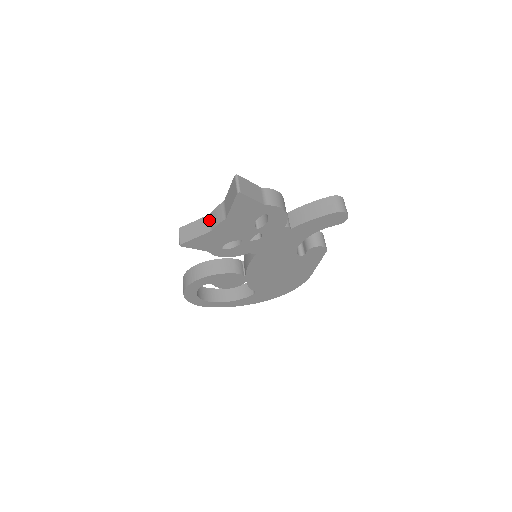
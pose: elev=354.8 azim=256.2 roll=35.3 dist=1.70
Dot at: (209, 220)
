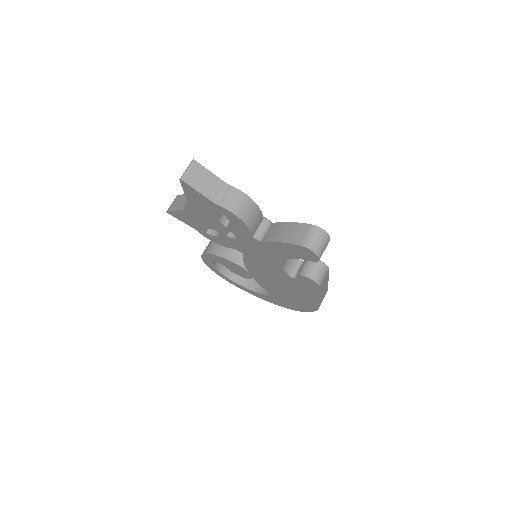
Dot at: occluded
